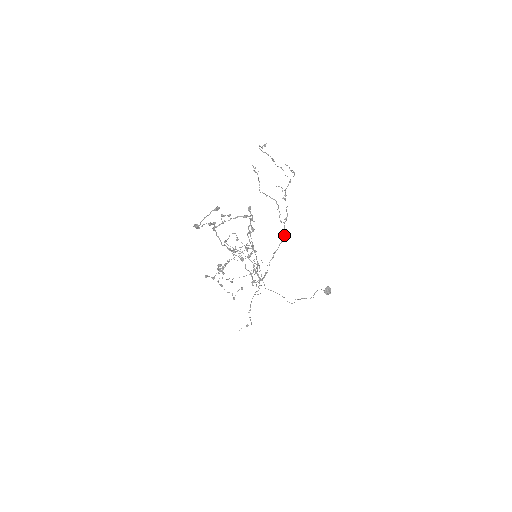
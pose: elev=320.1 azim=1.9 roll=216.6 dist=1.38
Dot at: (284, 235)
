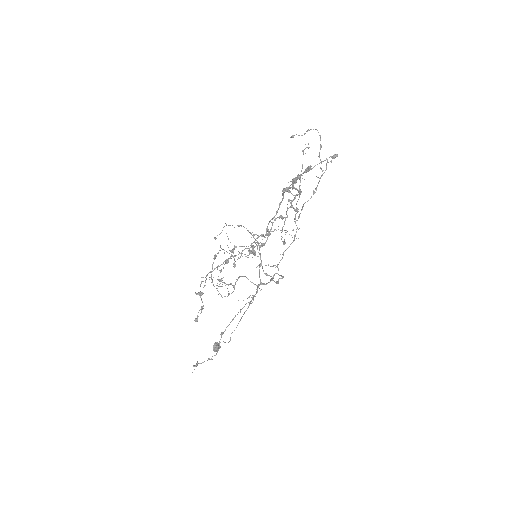
Dot at: occluded
